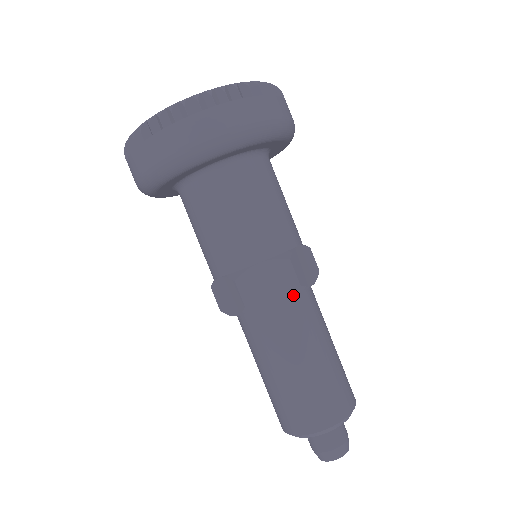
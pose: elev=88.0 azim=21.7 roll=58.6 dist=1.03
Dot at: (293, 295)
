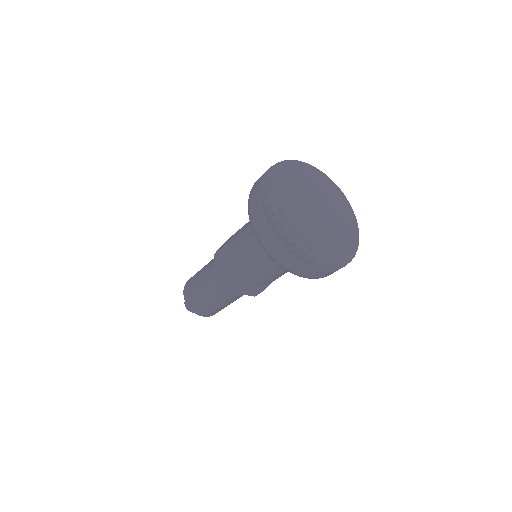
Dot at: (248, 294)
